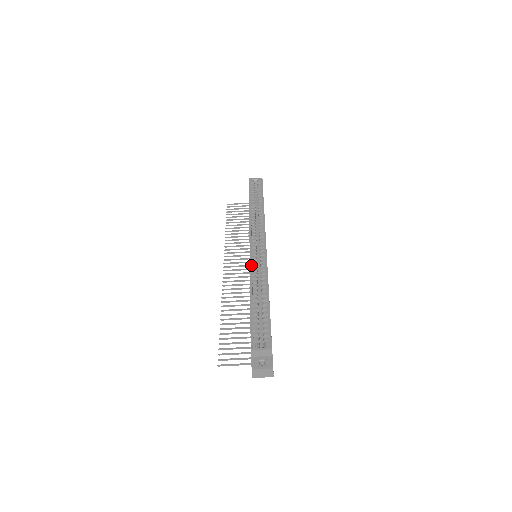
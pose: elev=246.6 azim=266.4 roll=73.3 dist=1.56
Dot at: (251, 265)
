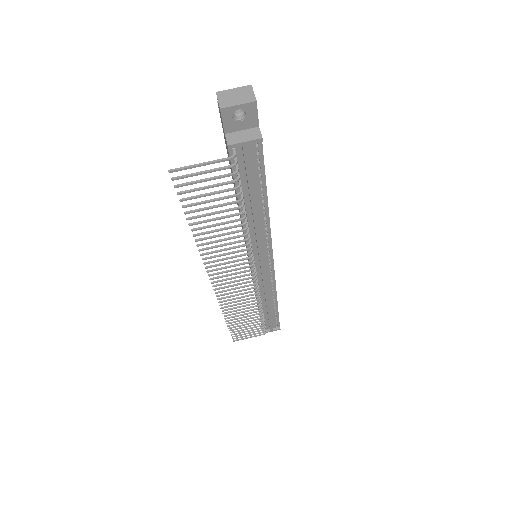
Dot at: occluded
